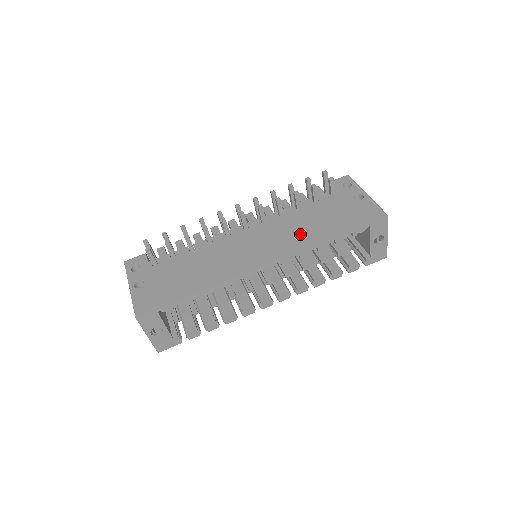
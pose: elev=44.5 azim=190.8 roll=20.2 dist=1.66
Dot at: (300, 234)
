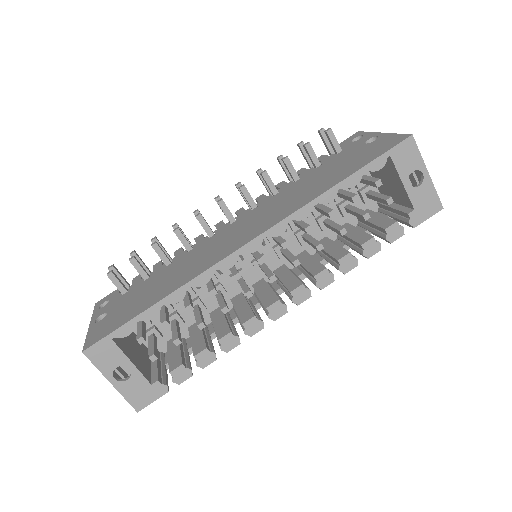
Dot at: (296, 198)
